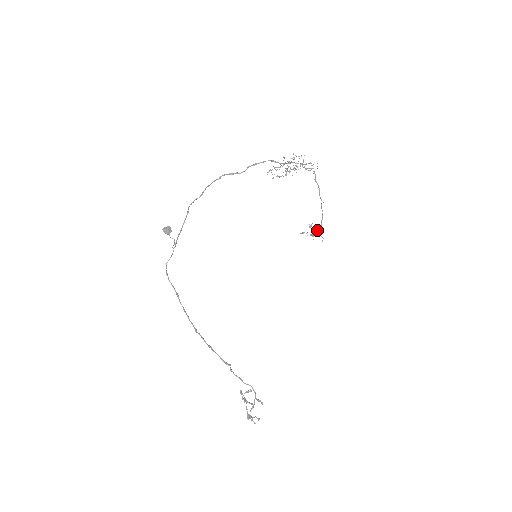
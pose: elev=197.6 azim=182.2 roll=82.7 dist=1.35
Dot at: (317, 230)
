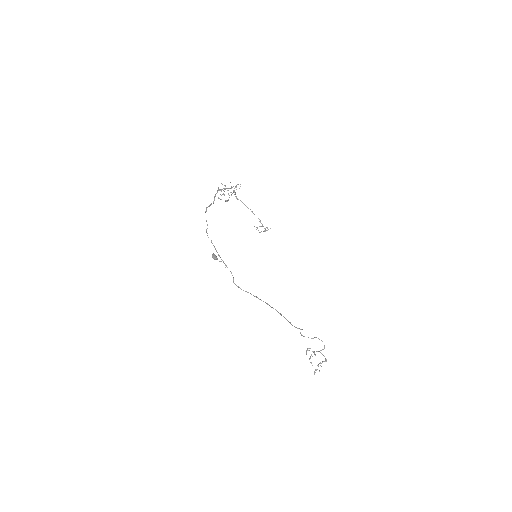
Dot at: (264, 228)
